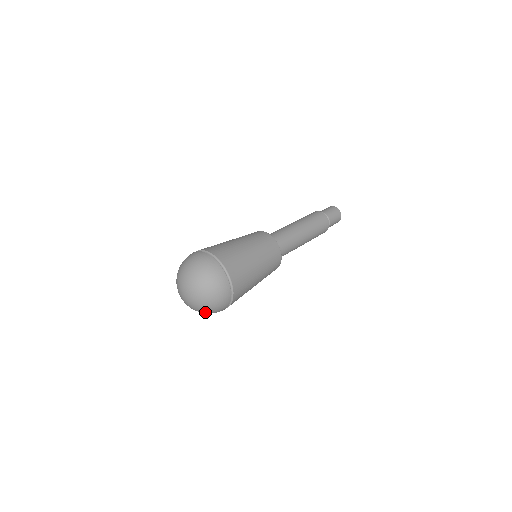
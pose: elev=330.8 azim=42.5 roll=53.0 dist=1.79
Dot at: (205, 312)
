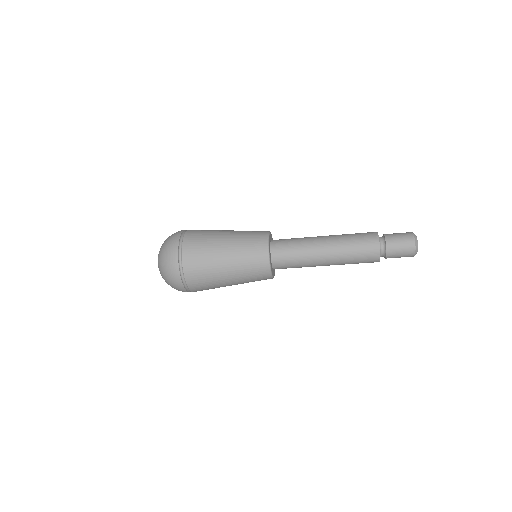
Dot at: occluded
